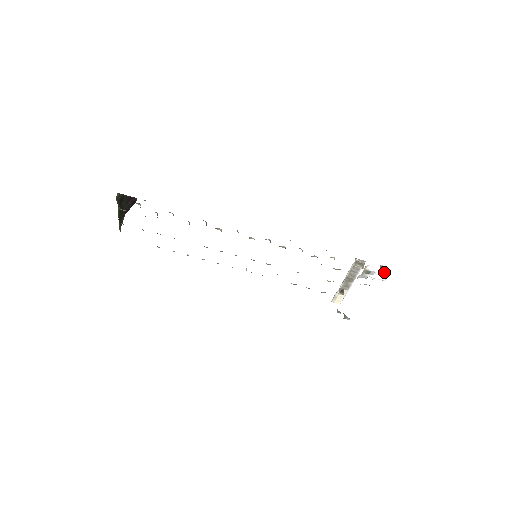
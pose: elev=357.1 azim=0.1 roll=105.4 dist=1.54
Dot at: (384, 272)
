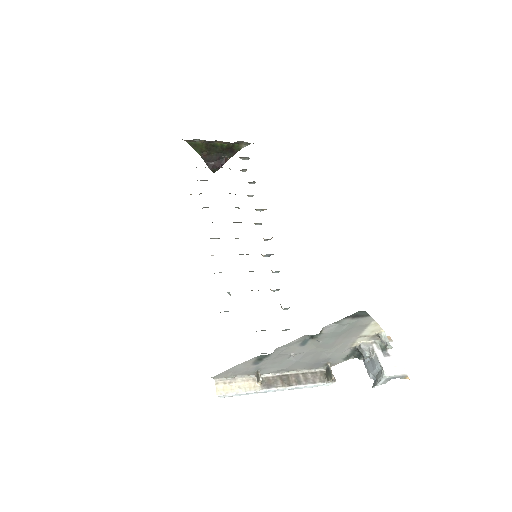
Dot at: (399, 367)
